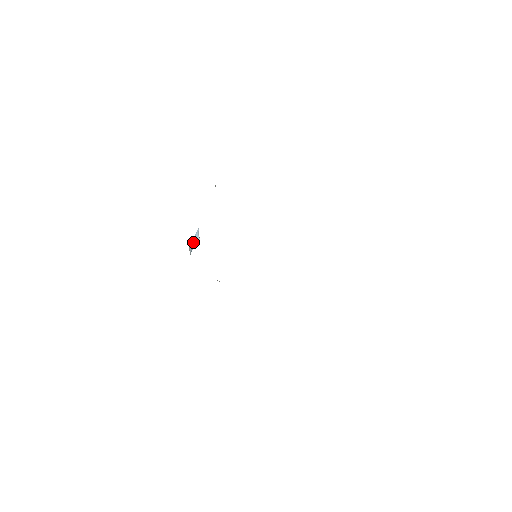
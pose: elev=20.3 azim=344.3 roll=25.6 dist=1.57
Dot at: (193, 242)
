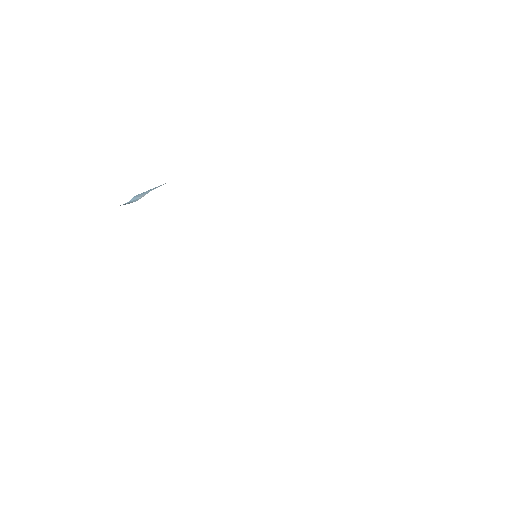
Dot at: (135, 196)
